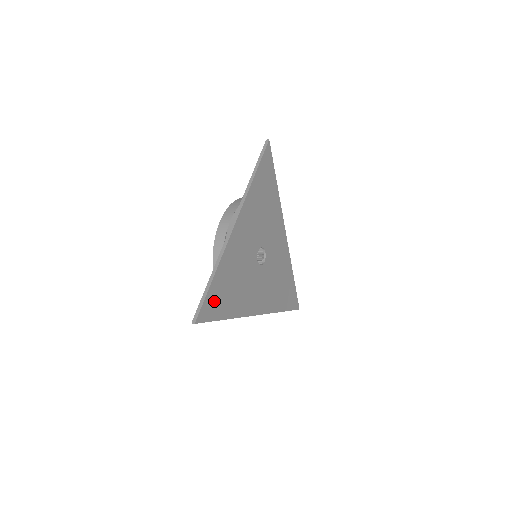
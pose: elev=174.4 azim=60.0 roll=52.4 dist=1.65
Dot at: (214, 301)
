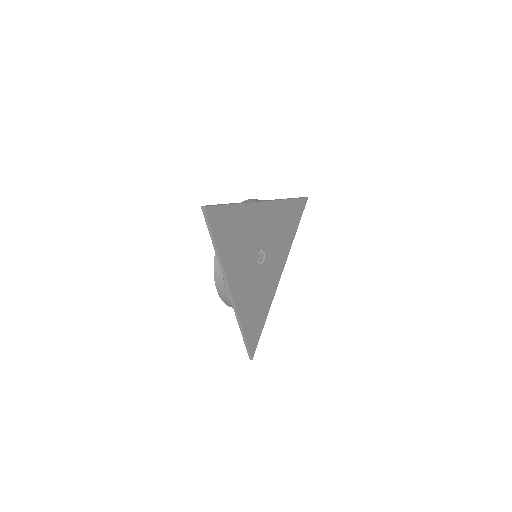
Dot at: (253, 335)
